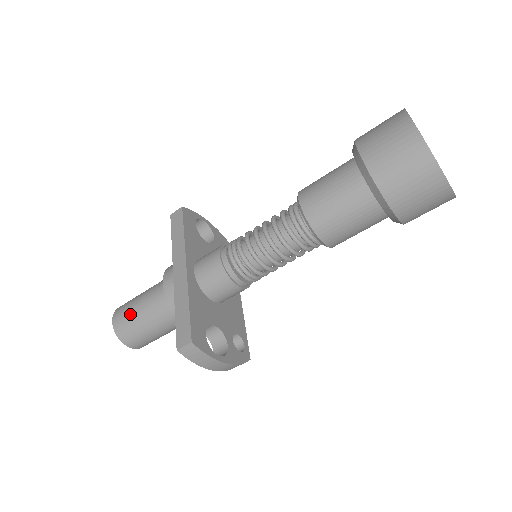
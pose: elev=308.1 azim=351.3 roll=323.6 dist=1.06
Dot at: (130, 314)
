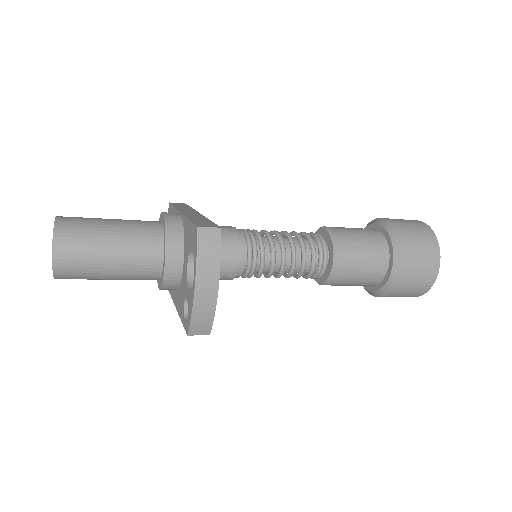
Dot at: (92, 220)
